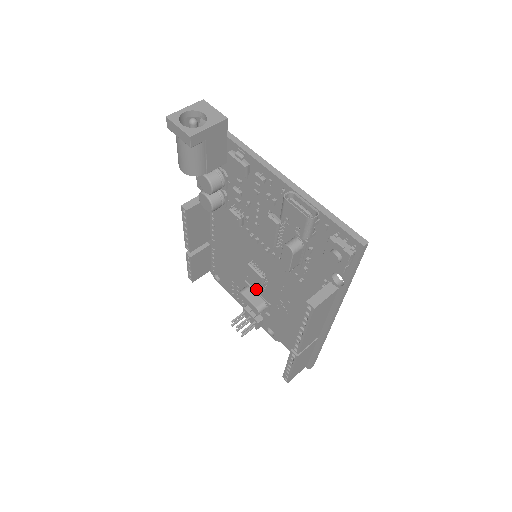
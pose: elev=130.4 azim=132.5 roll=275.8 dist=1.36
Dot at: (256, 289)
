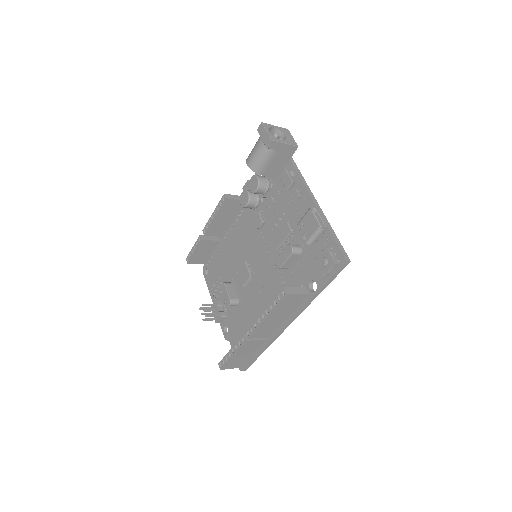
Dot at: (237, 287)
